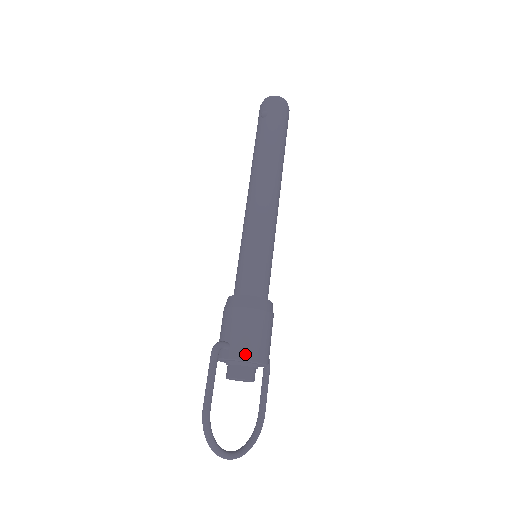
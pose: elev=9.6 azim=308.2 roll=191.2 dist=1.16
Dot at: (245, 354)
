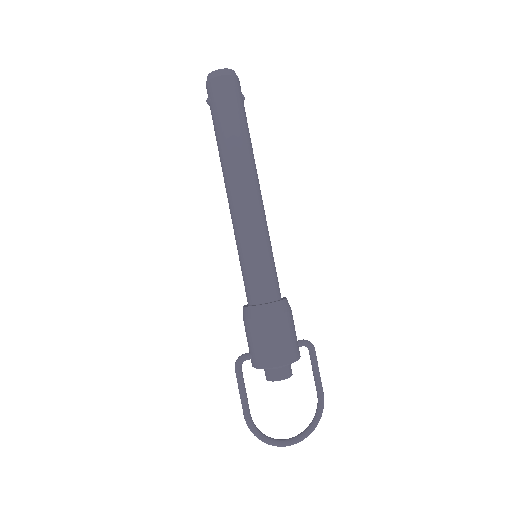
Dot at: (263, 363)
